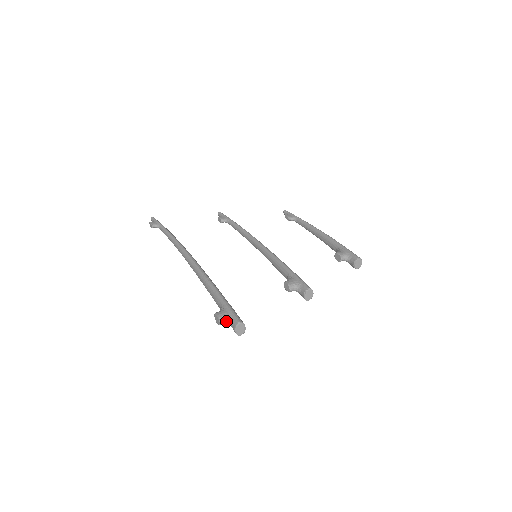
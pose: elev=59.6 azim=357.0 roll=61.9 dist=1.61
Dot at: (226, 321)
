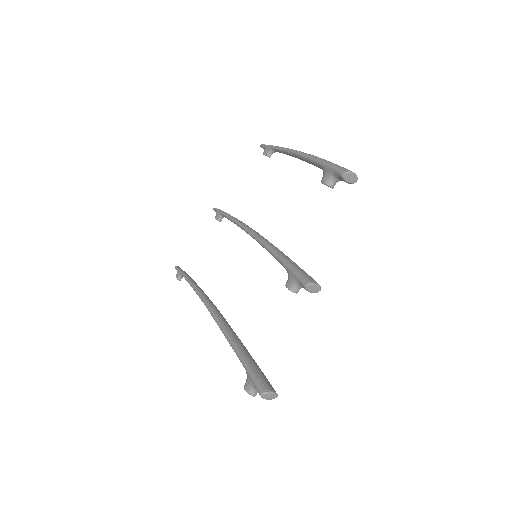
Dot at: (255, 392)
